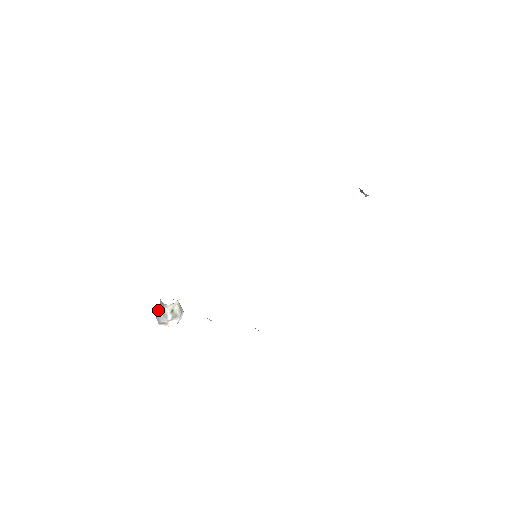
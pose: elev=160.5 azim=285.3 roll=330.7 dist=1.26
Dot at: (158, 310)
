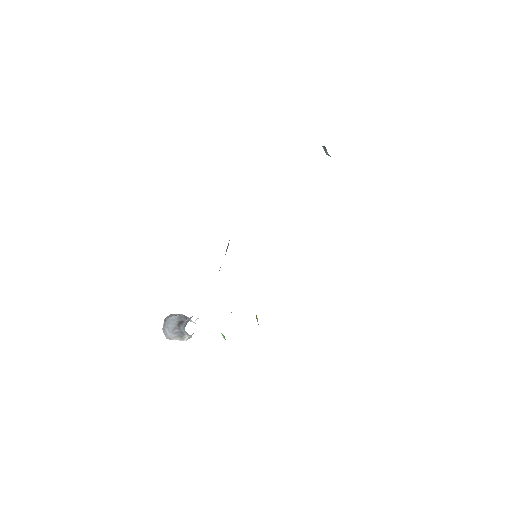
Dot at: (175, 334)
